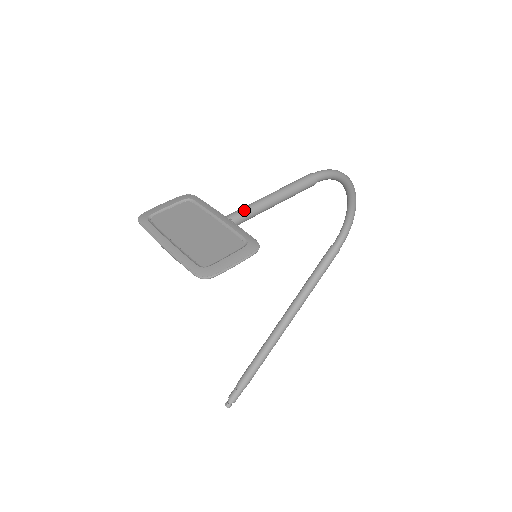
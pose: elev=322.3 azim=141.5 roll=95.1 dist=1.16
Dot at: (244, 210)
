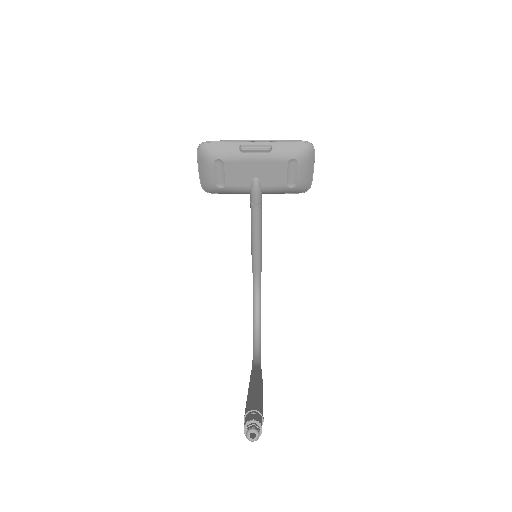
Dot at: occluded
